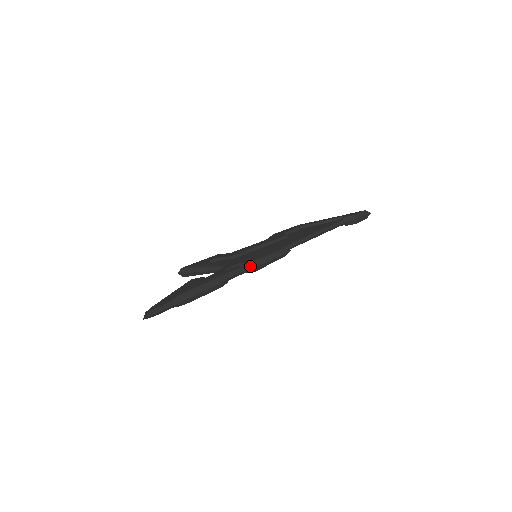
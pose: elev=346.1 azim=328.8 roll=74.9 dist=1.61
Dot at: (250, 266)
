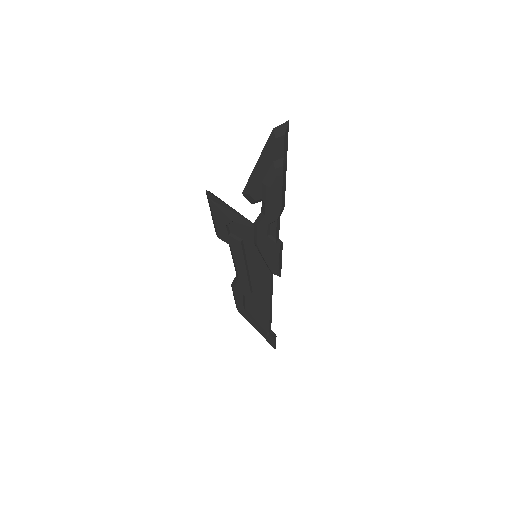
Dot at: occluded
